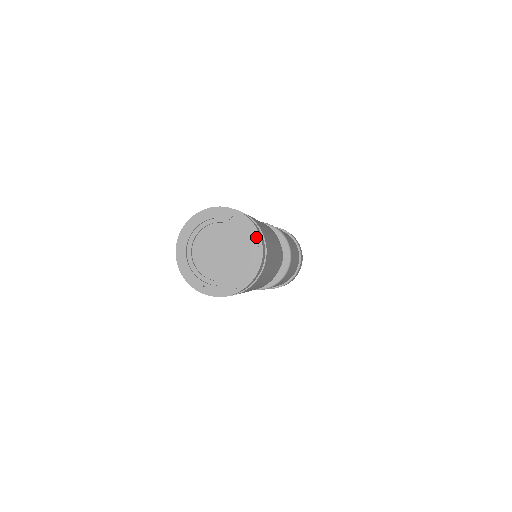
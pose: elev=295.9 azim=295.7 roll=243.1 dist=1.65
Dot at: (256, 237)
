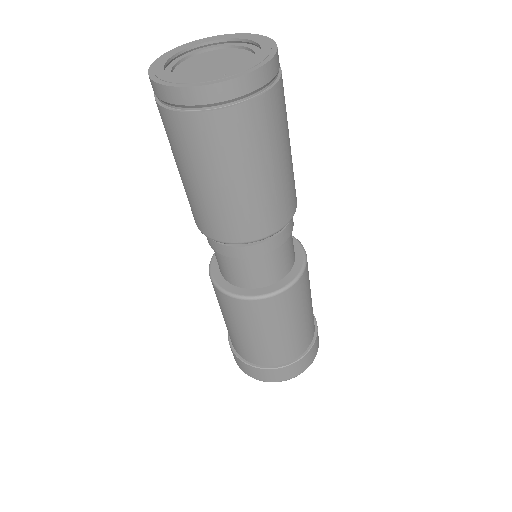
Dot at: (243, 35)
